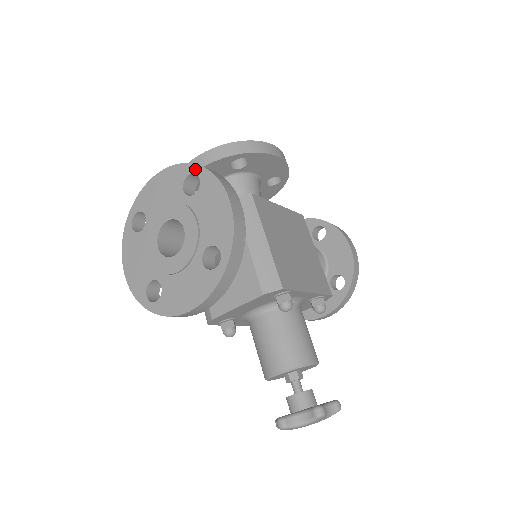
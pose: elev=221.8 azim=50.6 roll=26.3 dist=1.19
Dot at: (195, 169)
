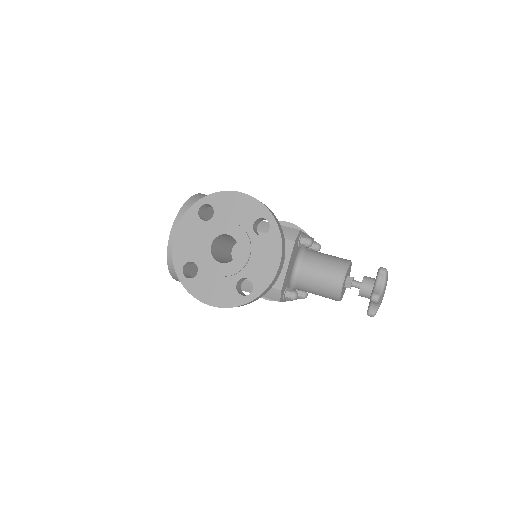
Dot at: (200, 203)
